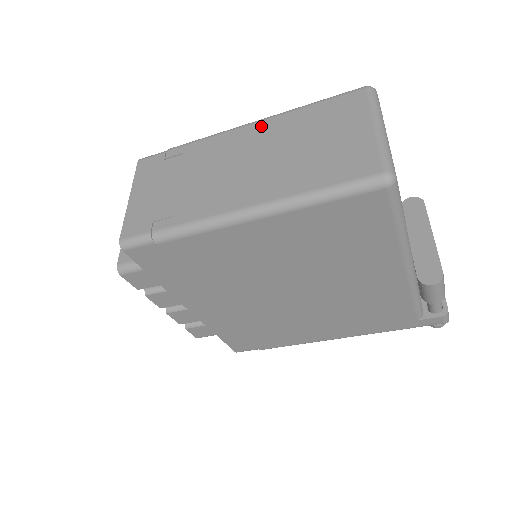
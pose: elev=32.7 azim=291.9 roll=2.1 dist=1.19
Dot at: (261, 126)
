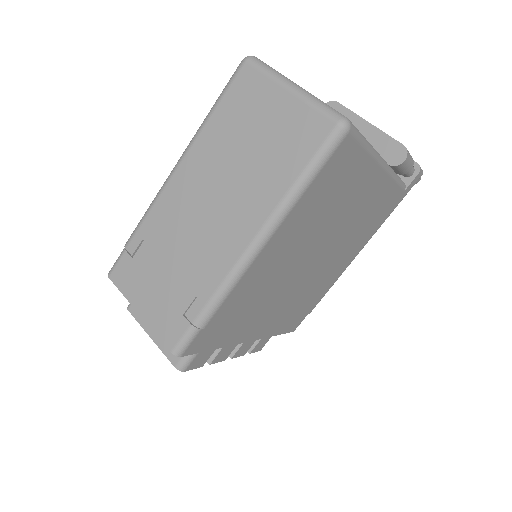
Dot at: (188, 164)
